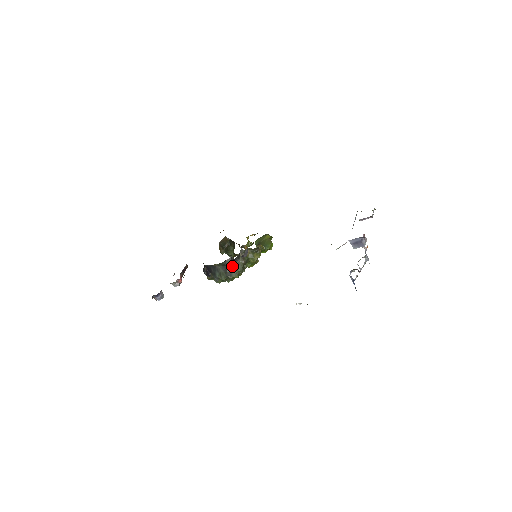
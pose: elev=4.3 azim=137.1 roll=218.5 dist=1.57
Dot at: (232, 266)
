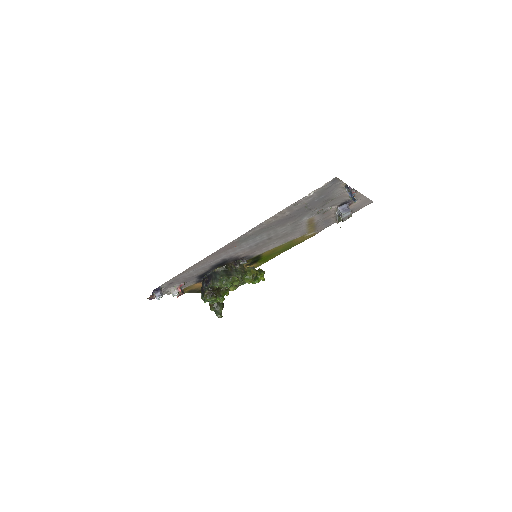
Dot at: (232, 270)
